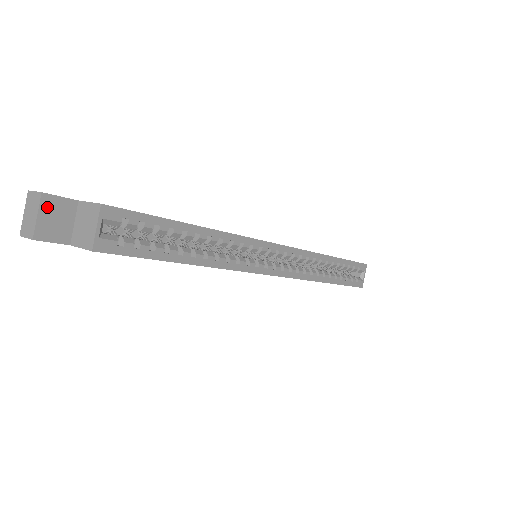
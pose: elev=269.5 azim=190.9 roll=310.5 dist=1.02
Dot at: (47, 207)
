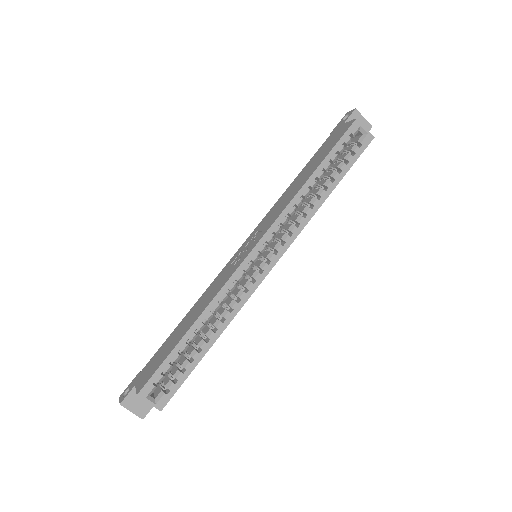
Dot at: (129, 405)
